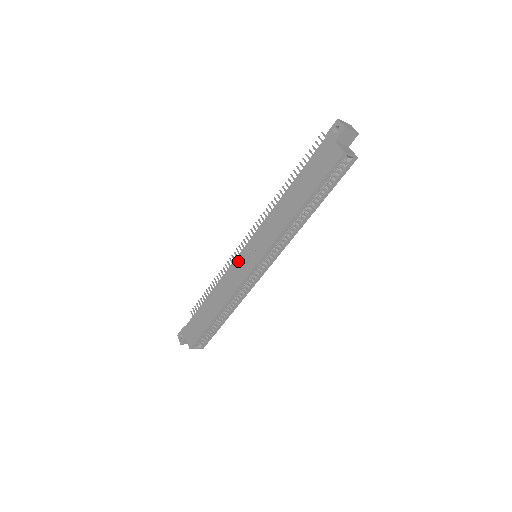
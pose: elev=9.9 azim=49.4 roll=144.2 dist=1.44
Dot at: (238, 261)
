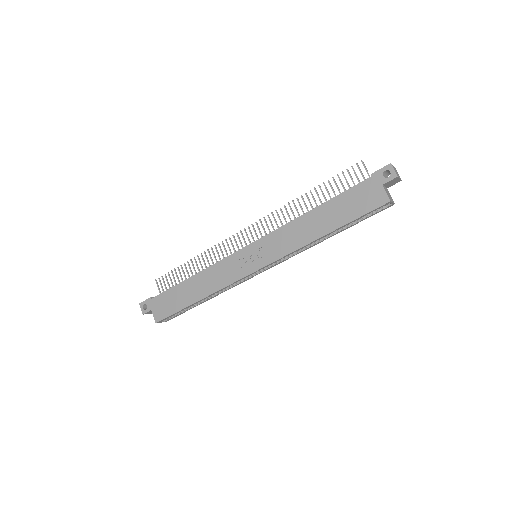
Dot at: (236, 257)
